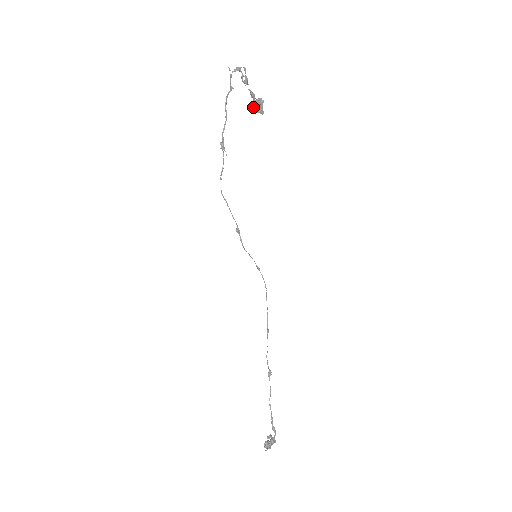
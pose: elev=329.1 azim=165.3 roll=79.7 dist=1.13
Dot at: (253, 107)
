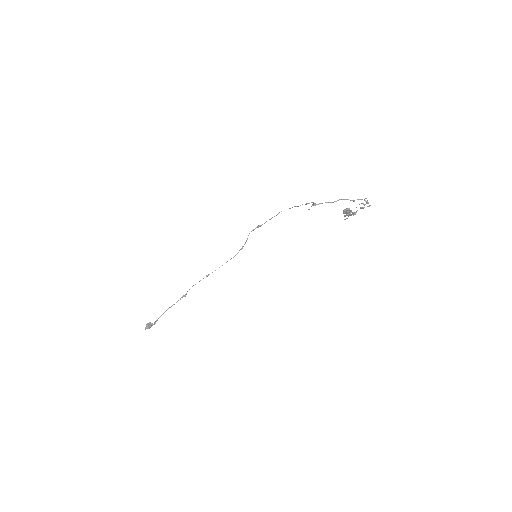
Dot at: (346, 211)
